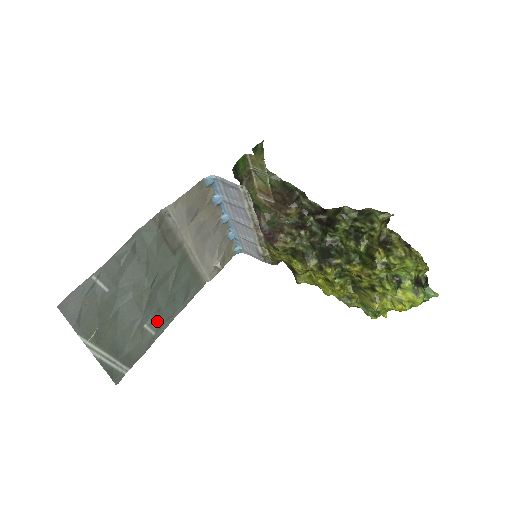
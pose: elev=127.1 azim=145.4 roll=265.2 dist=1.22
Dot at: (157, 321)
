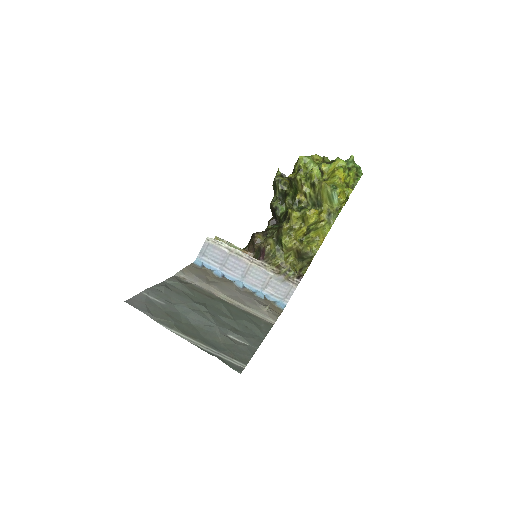
Dot at: (240, 336)
